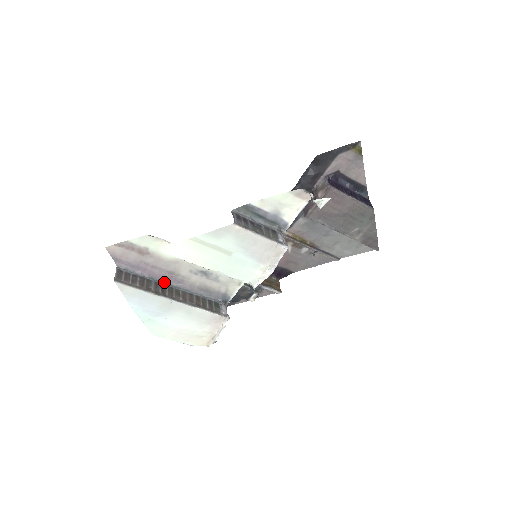
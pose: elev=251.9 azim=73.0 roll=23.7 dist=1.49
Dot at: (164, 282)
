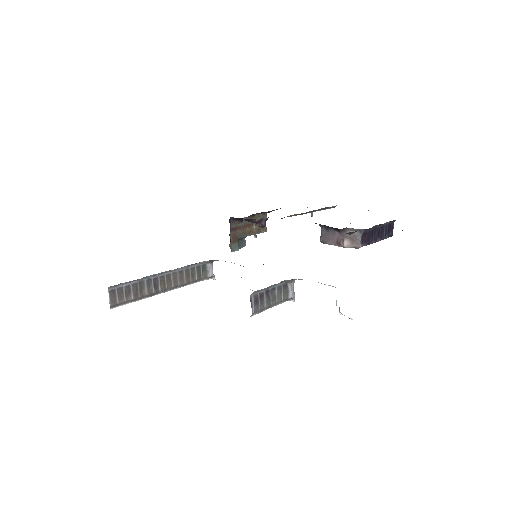
Dot at: (155, 274)
